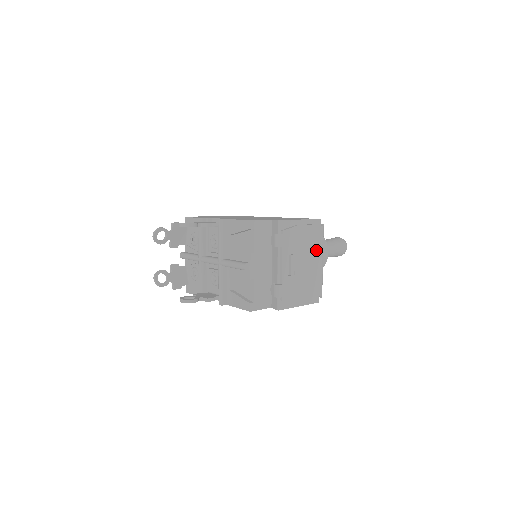
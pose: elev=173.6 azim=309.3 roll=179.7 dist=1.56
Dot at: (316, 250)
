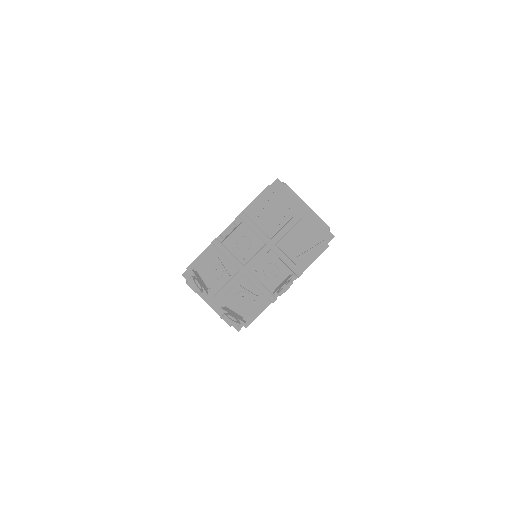
Dot at: occluded
